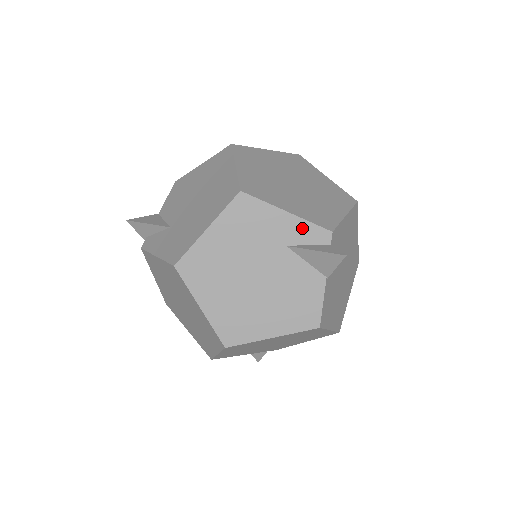
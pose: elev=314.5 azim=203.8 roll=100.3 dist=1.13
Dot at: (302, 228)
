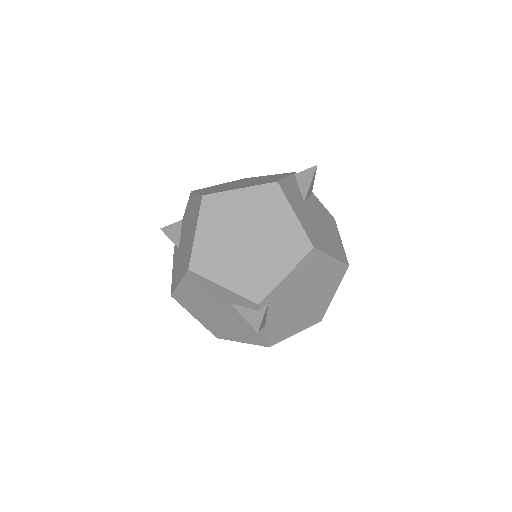
Dot at: (236, 297)
